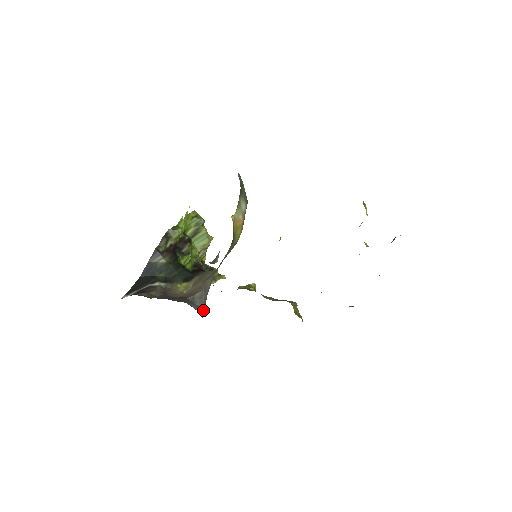
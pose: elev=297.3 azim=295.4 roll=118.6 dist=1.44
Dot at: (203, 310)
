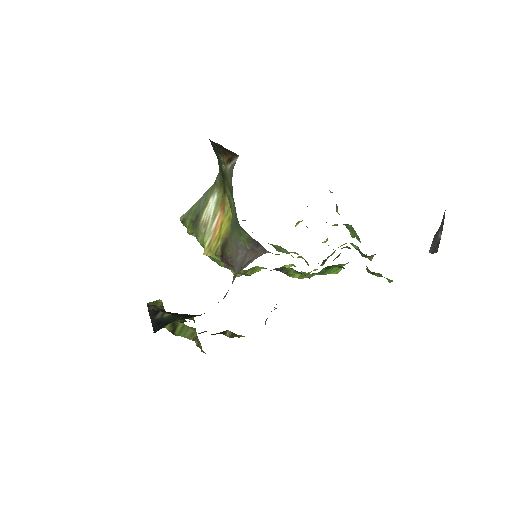
Dot at: (261, 254)
